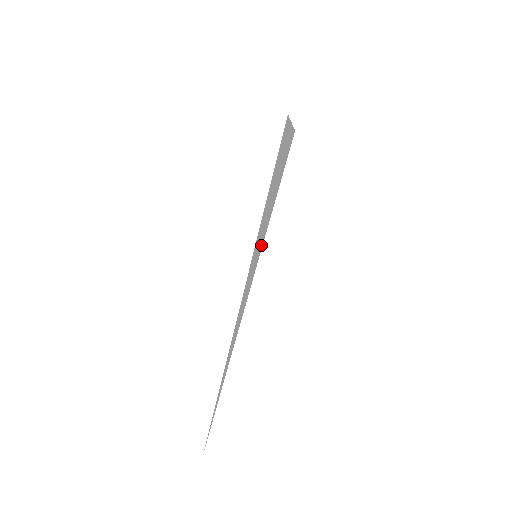
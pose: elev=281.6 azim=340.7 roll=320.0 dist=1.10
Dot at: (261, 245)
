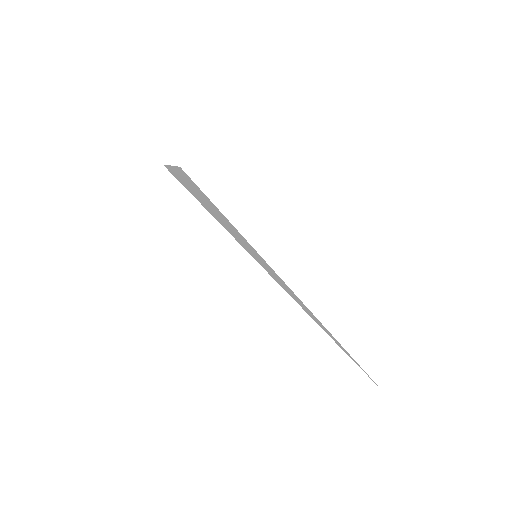
Dot at: (250, 247)
